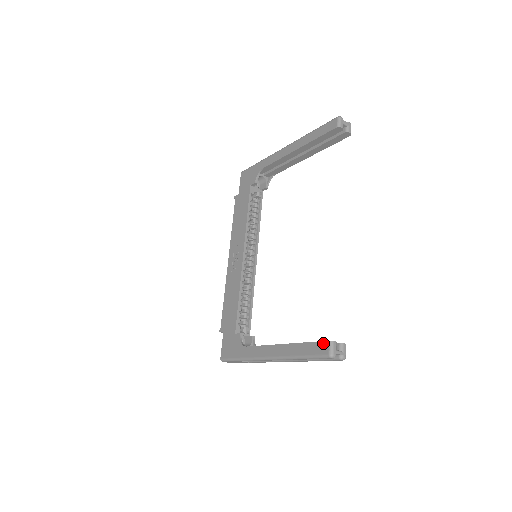
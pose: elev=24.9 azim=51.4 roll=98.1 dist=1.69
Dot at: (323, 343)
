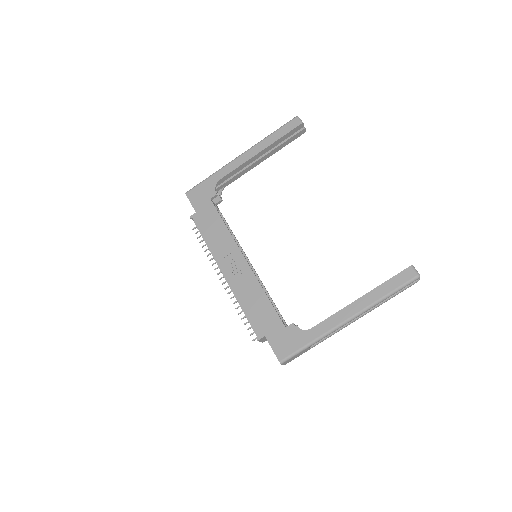
Dot at: (406, 271)
